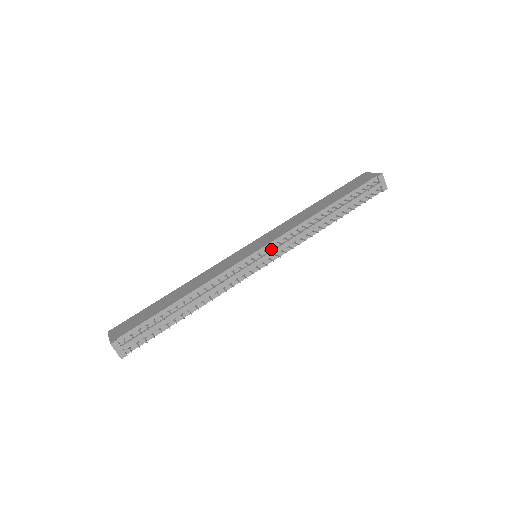
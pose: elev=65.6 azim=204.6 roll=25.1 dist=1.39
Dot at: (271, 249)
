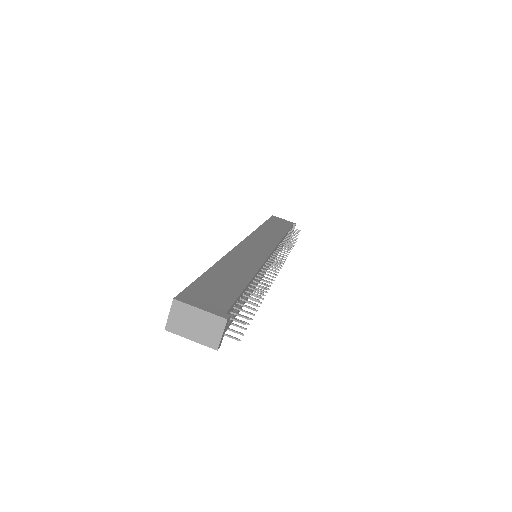
Dot at: occluded
